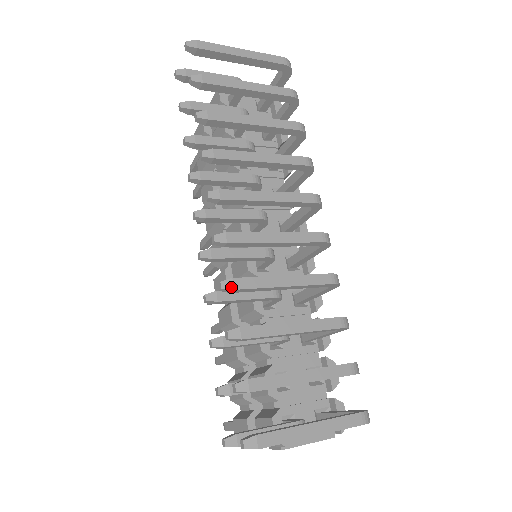
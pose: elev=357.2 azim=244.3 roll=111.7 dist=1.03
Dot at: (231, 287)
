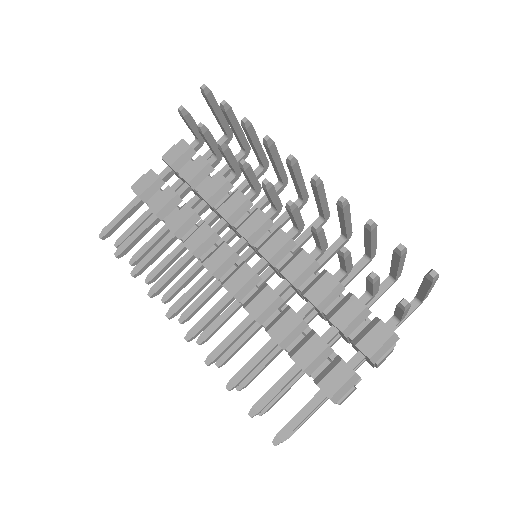
Dot at: (347, 201)
